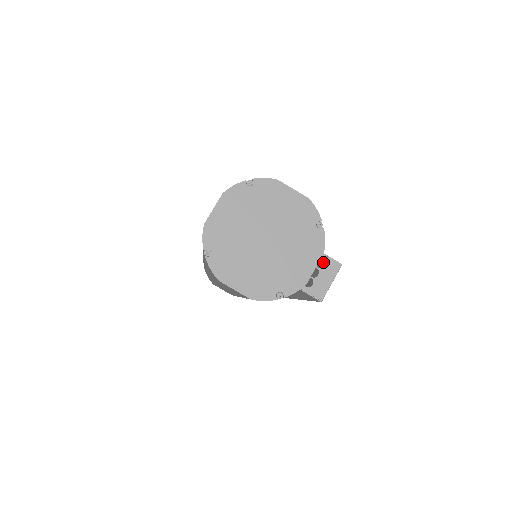
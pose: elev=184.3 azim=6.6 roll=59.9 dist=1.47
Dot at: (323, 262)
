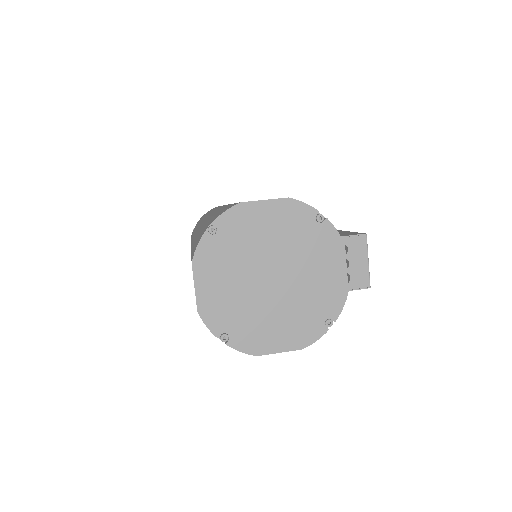
Dot at: occluded
